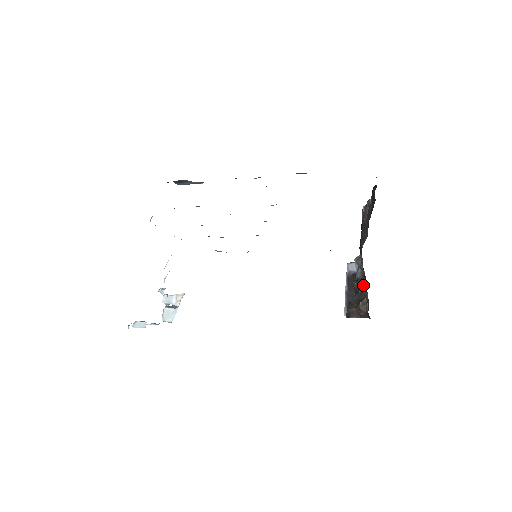
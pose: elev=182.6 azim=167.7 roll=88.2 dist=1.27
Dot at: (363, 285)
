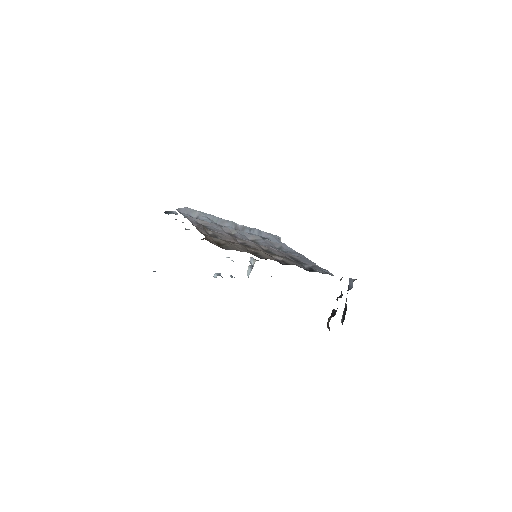
Dot at: occluded
